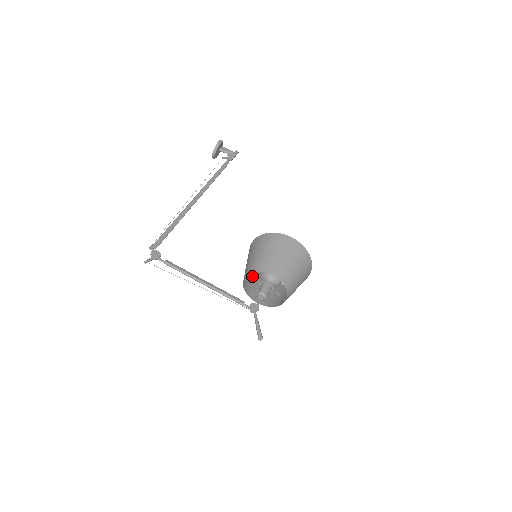
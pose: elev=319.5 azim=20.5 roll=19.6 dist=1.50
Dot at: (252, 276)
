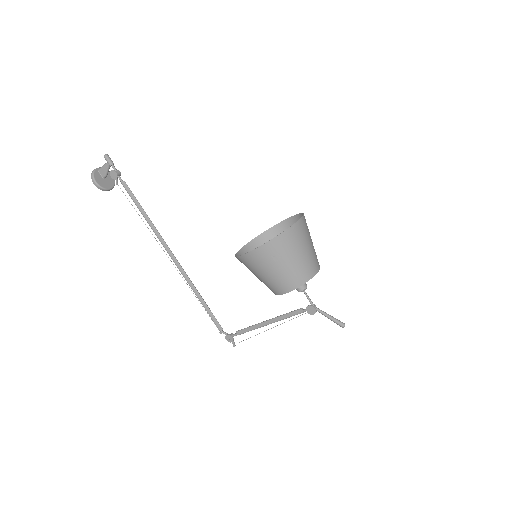
Dot at: occluded
